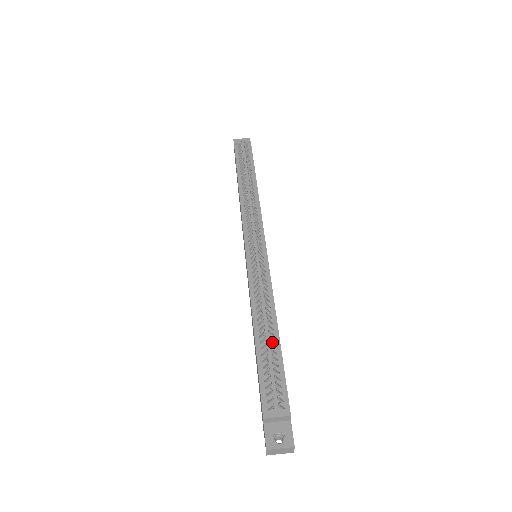
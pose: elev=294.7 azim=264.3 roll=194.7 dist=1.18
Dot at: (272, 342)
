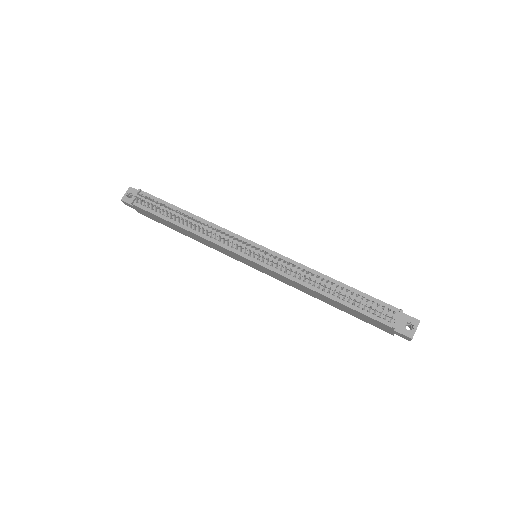
Dot at: (347, 290)
